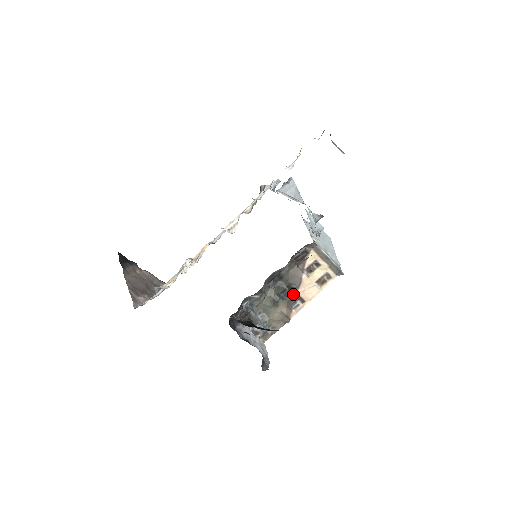
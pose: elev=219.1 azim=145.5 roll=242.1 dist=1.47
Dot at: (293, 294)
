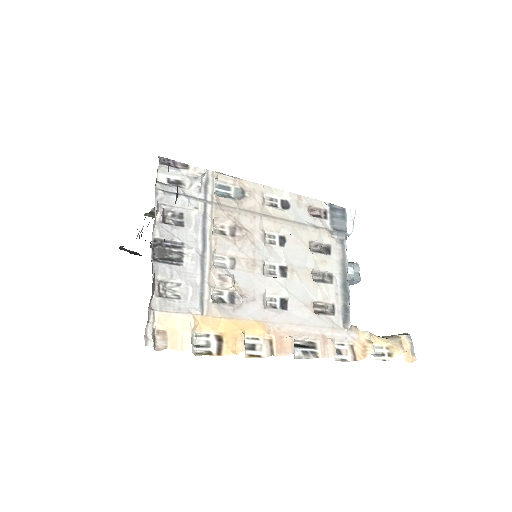
Dot at: occluded
